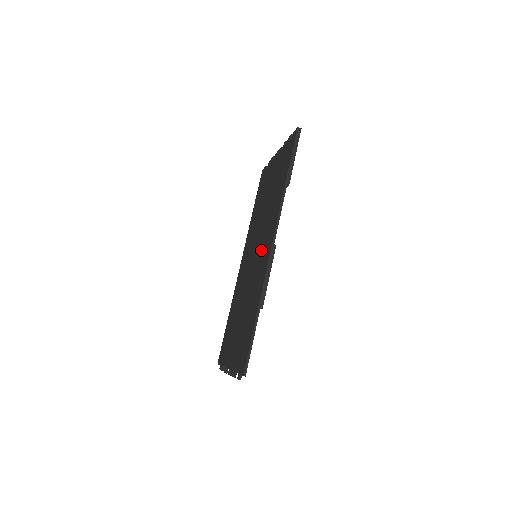
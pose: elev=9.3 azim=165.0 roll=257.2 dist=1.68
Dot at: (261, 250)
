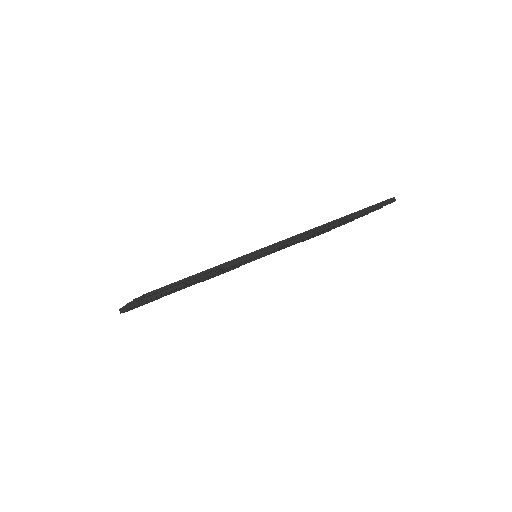
Dot at: occluded
